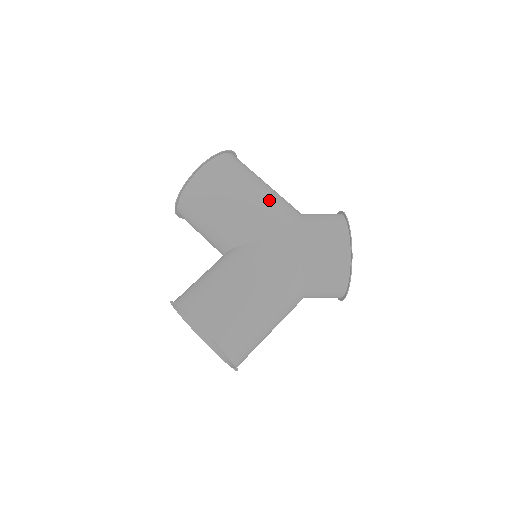
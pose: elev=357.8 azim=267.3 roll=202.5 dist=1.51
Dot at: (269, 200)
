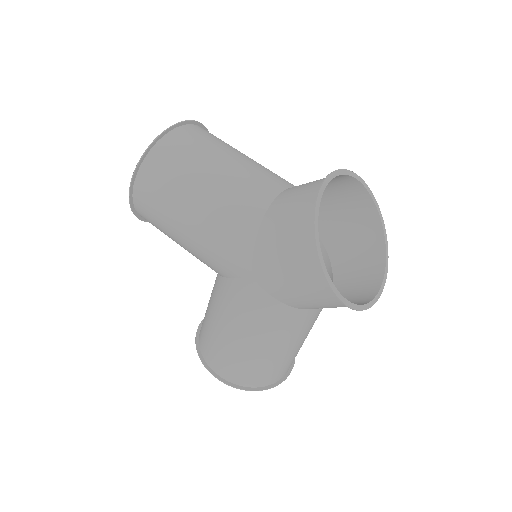
Dot at: (212, 220)
